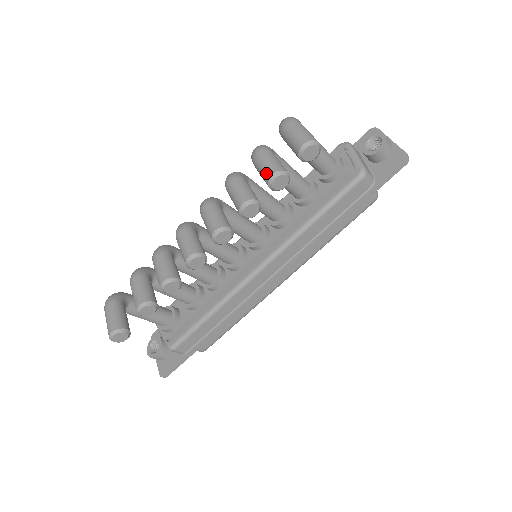
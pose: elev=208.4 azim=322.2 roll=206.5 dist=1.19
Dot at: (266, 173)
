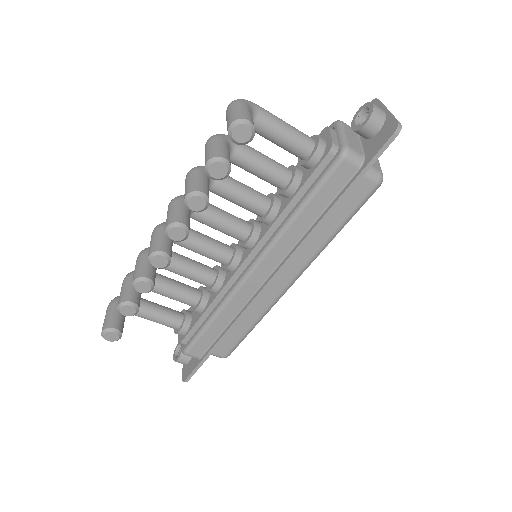
Dot at: (205, 162)
